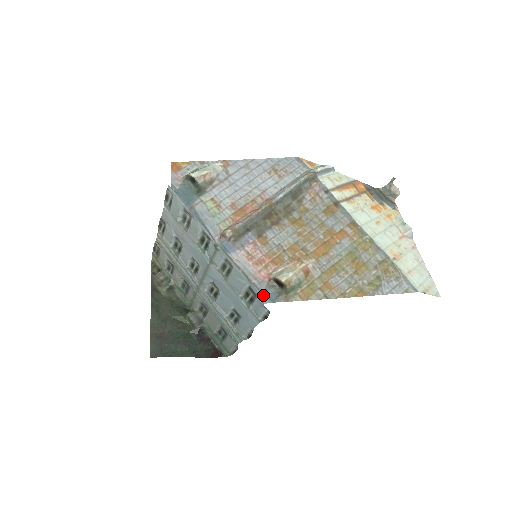
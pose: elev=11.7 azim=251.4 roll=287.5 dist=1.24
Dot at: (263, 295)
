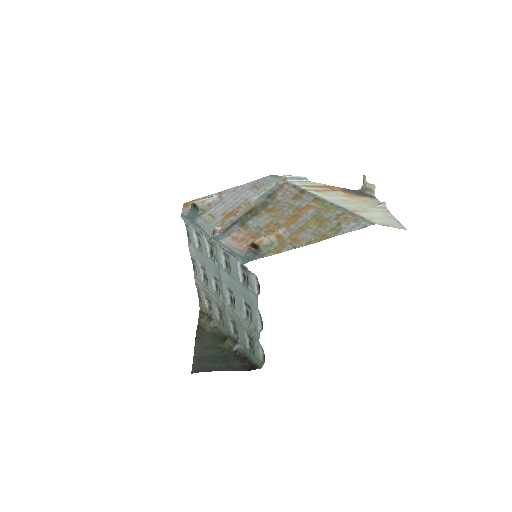
Dot at: (243, 258)
